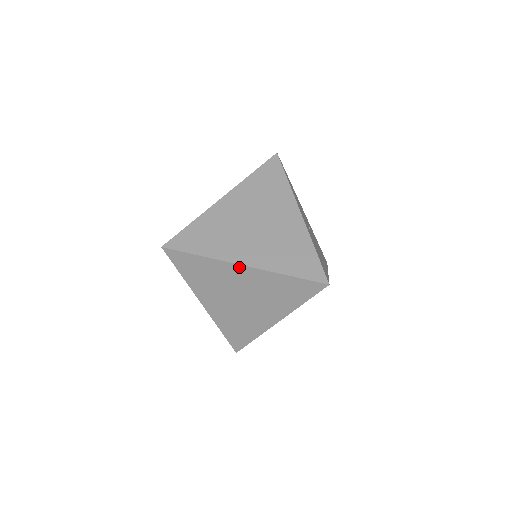
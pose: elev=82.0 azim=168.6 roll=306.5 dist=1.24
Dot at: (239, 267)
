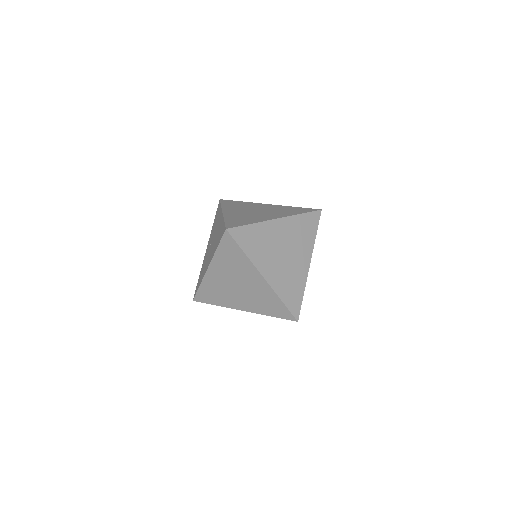
Dot at: (260, 276)
